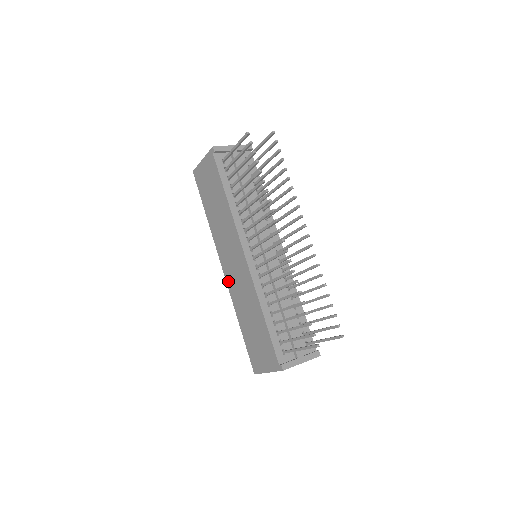
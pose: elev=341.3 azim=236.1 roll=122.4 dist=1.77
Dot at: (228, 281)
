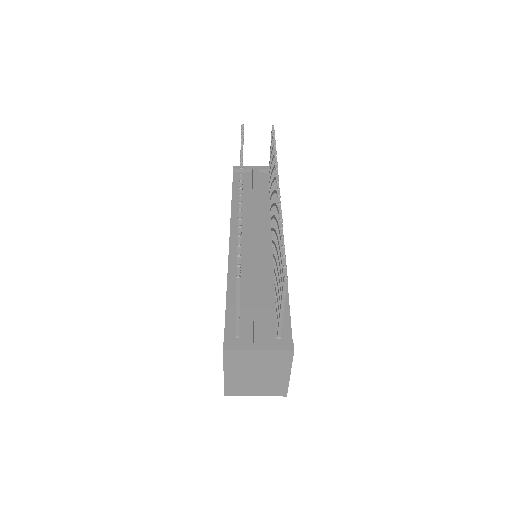
Dot at: occluded
